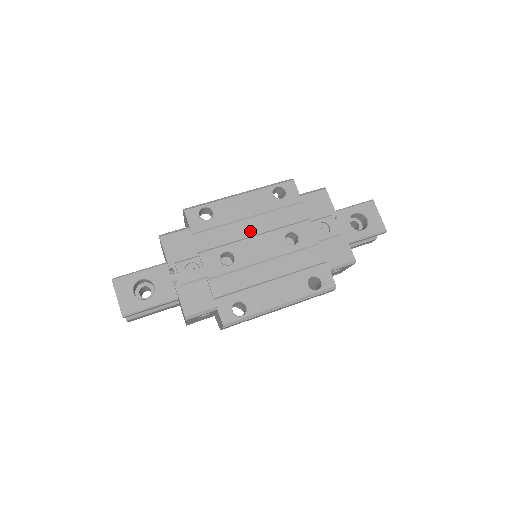
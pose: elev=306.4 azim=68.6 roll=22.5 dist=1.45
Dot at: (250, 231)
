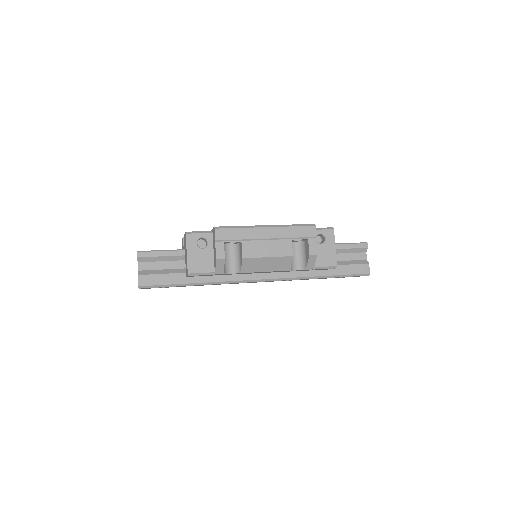
Dot at: occluded
